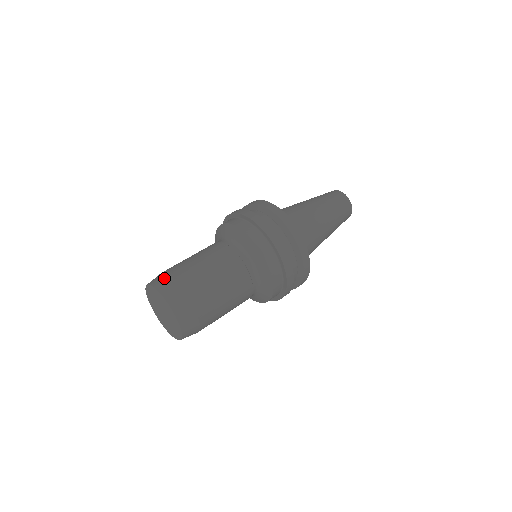
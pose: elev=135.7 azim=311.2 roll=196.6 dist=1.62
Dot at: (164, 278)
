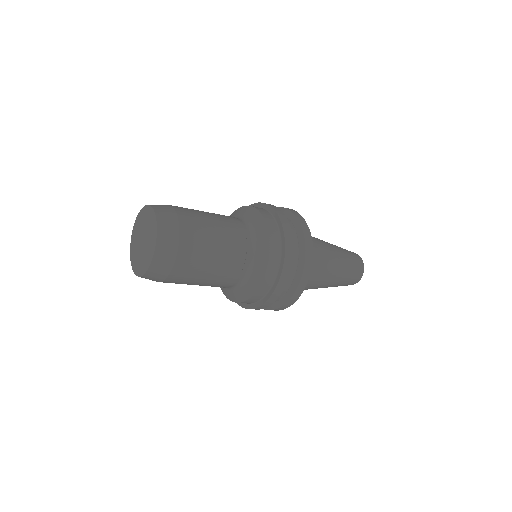
Dot at: (164, 205)
